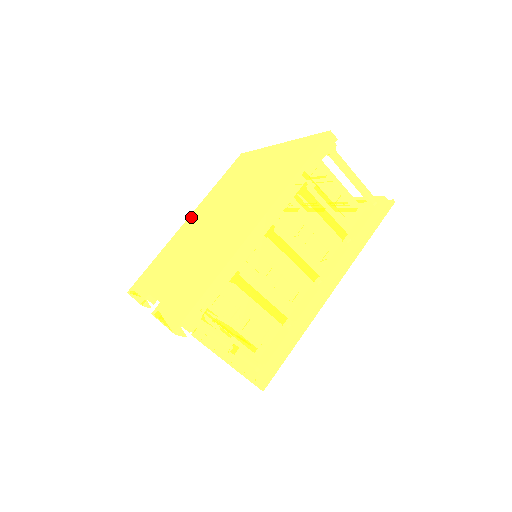
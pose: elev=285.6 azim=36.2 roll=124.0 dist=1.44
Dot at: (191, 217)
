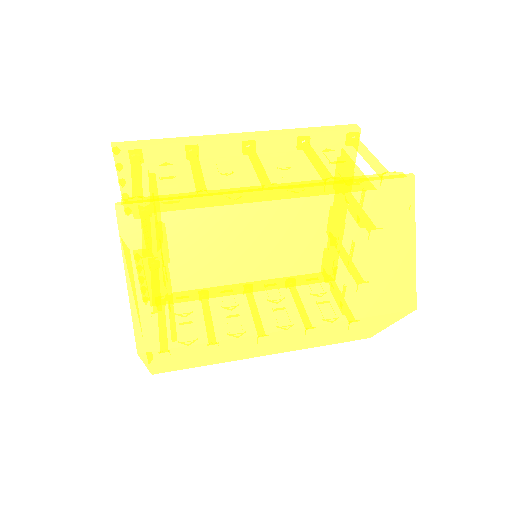
Dot at: occluded
